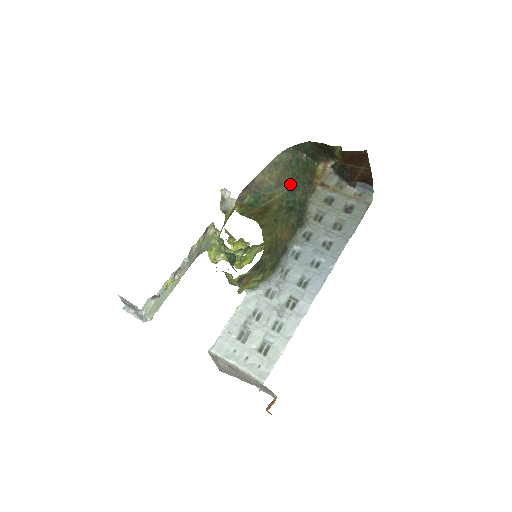
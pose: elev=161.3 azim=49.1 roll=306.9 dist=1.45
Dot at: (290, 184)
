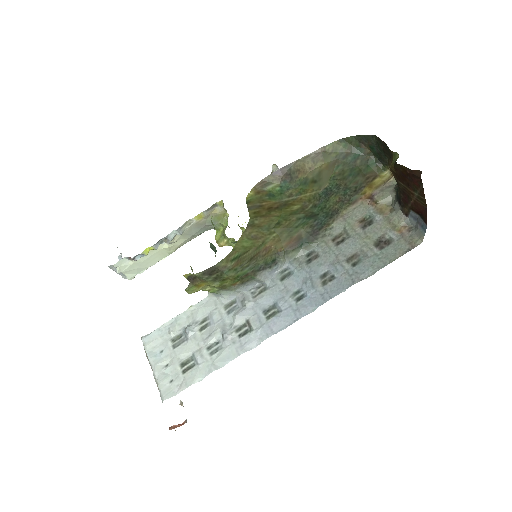
Dot at: (330, 184)
